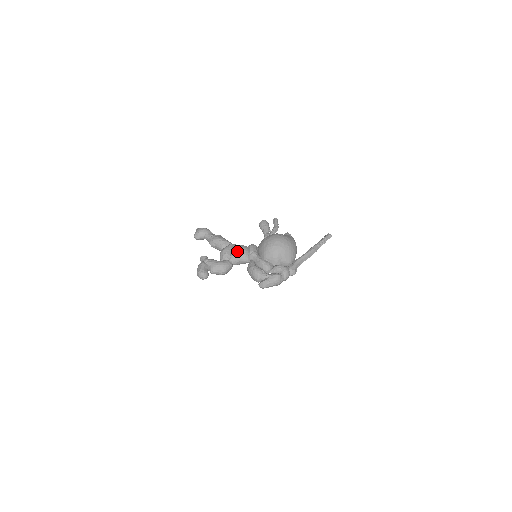
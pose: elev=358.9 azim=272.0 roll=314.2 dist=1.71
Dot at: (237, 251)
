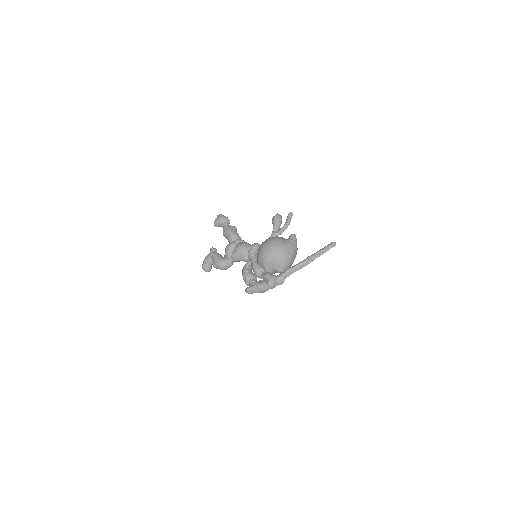
Dot at: (237, 250)
